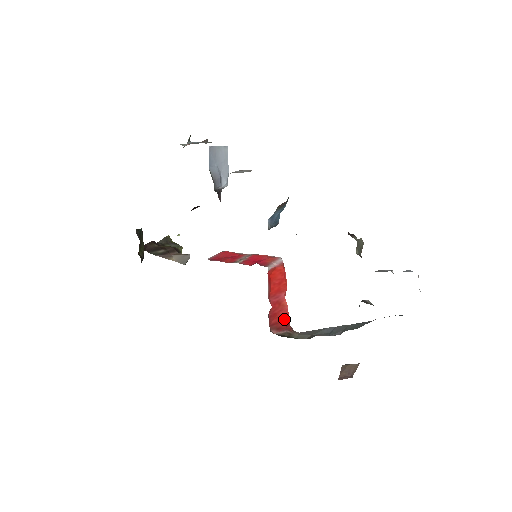
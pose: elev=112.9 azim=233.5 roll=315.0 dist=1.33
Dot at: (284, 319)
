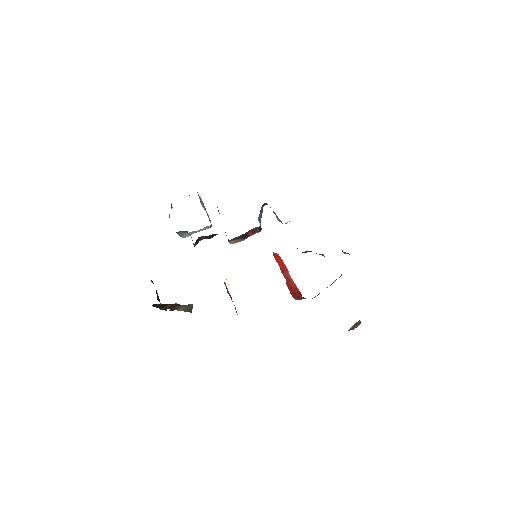
Dot at: (297, 291)
